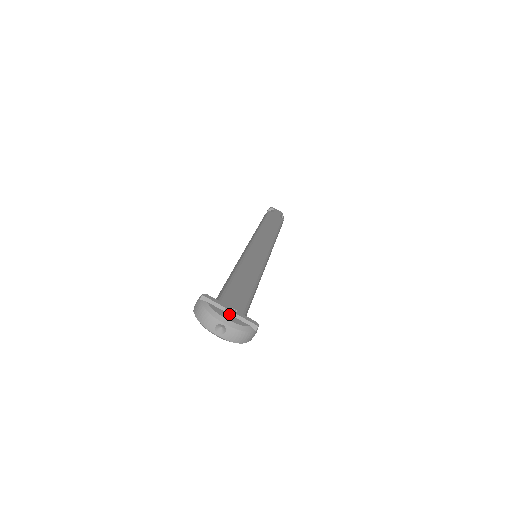
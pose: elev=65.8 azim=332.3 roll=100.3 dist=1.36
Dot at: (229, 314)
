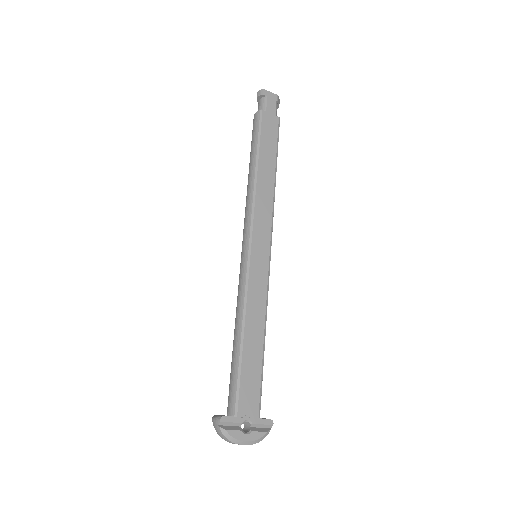
Dot at: (246, 421)
